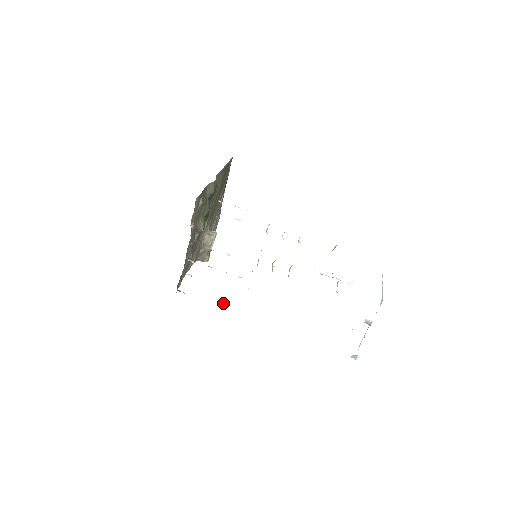
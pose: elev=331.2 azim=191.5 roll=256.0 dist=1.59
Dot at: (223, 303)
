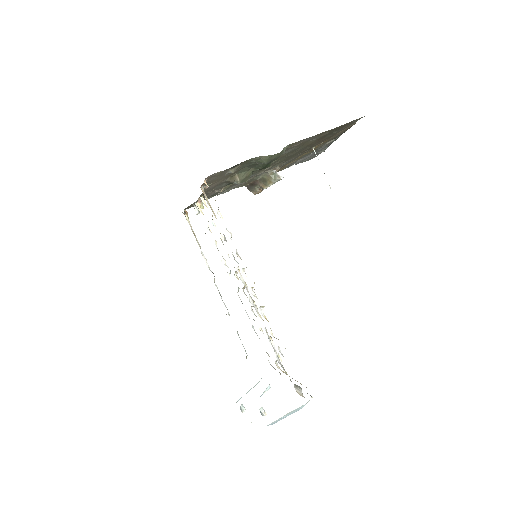
Dot at: occluded
